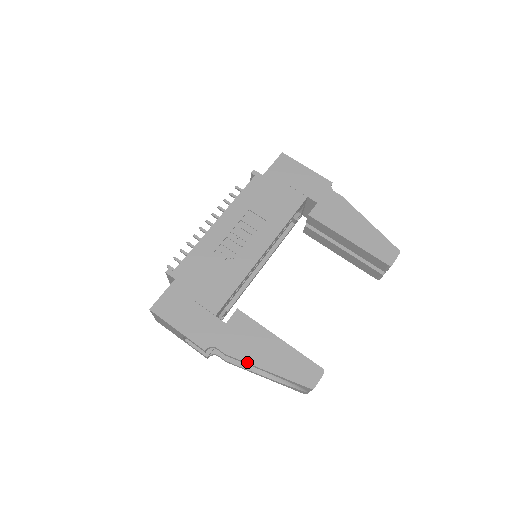
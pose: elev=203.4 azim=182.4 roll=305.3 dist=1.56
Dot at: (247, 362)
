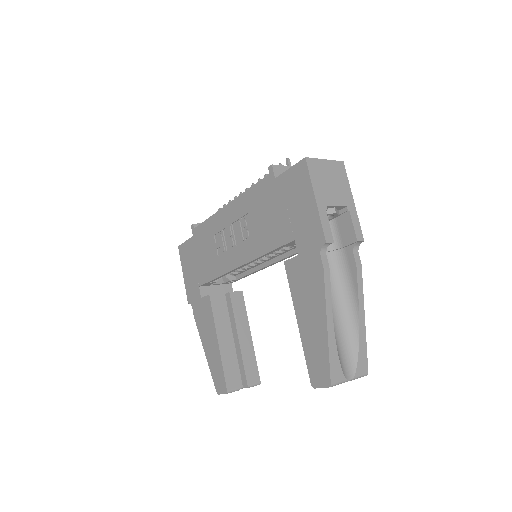
Dot at: (200, 335)
